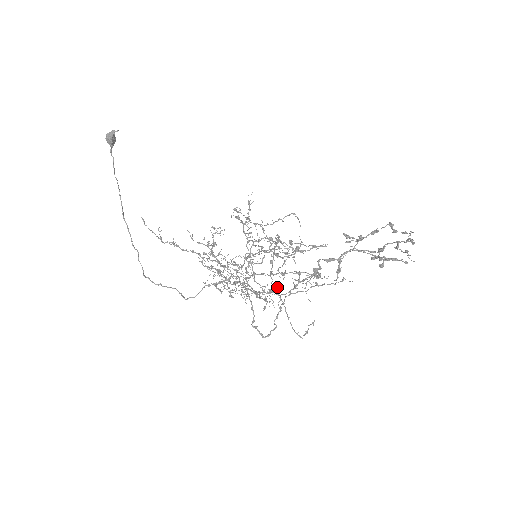
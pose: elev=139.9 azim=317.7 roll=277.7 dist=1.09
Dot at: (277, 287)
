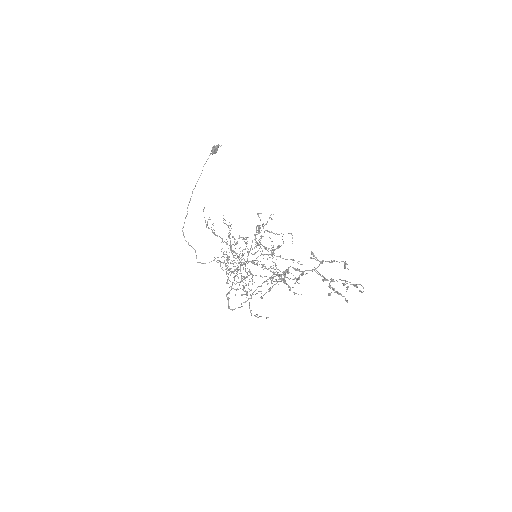
Dot at: (260, 291)
